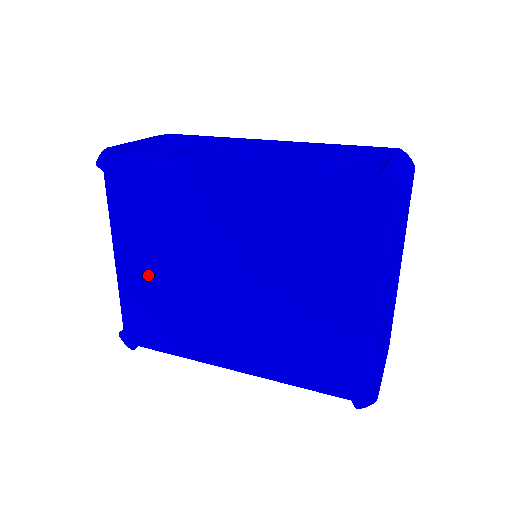
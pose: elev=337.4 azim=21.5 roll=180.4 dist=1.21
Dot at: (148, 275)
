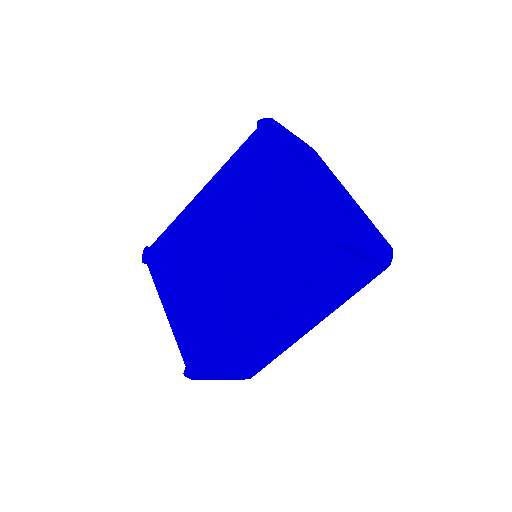
Dot at: (185, 300)
